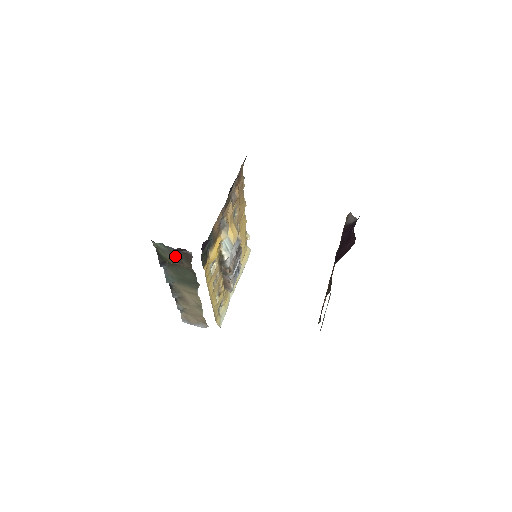
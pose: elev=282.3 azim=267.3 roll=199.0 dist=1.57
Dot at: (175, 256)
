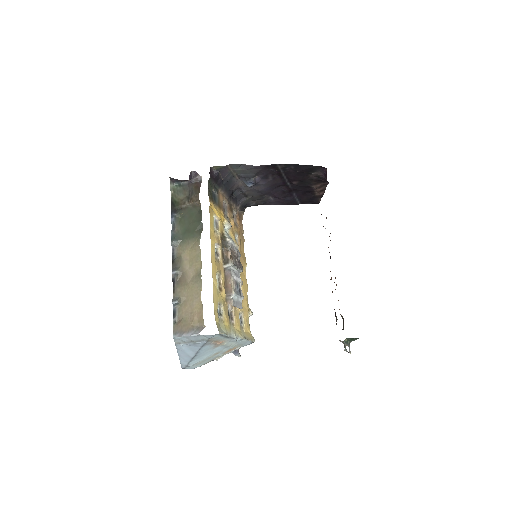
Dot at: (187, 193)
